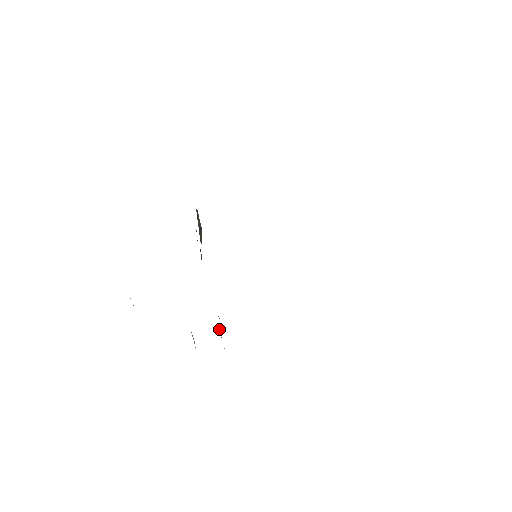
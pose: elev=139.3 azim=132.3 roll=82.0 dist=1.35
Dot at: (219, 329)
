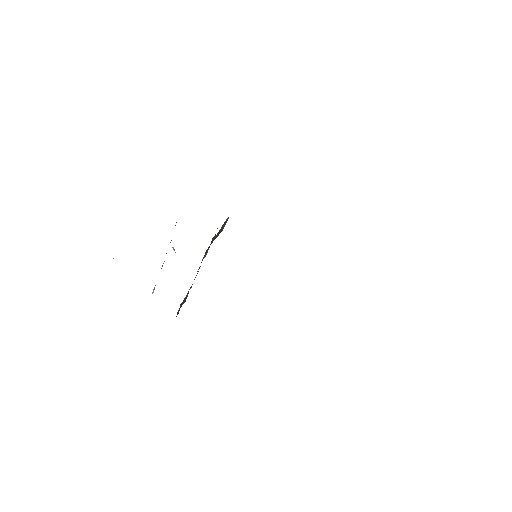
Dot at: (183, 301)
